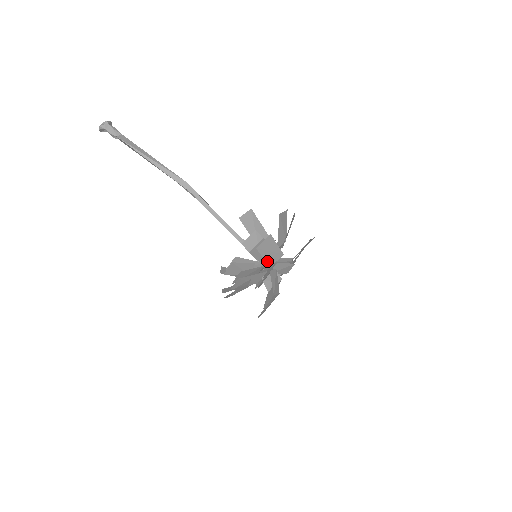
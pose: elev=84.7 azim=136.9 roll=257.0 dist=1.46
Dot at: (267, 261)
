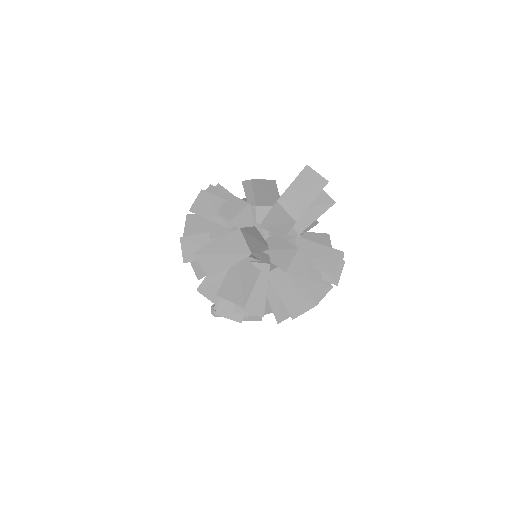
Dot at: (256, 198)
